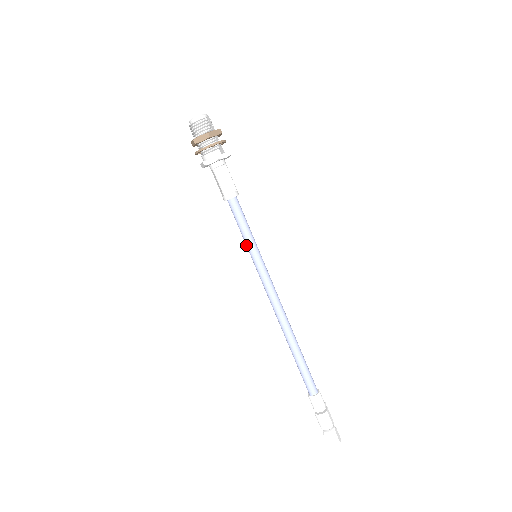
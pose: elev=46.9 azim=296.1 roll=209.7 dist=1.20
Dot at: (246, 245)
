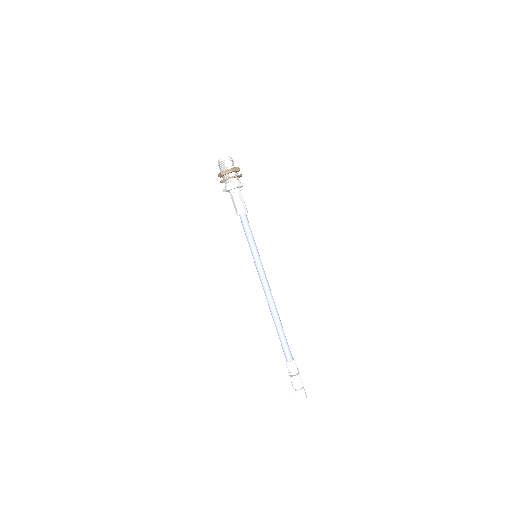
Dot at: (250, 247)
